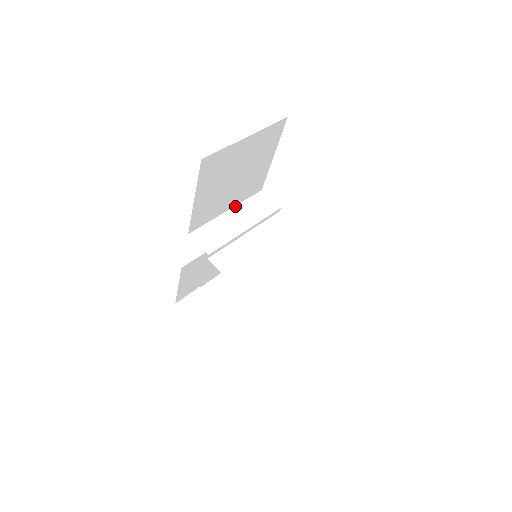
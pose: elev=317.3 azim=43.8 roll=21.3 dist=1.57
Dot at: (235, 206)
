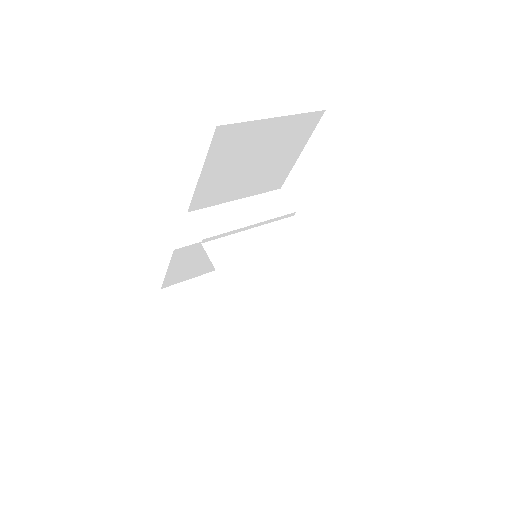
Dot at: (247, 197)
